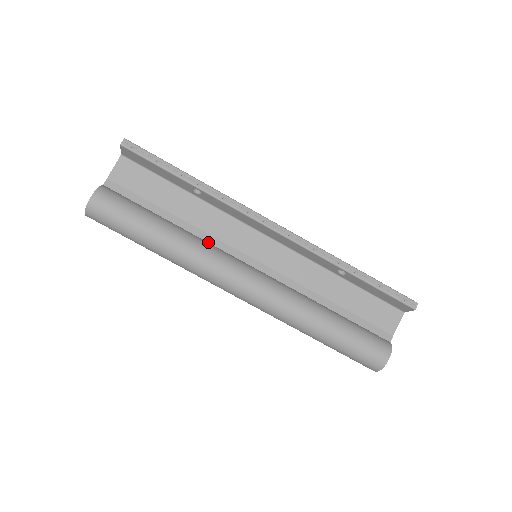
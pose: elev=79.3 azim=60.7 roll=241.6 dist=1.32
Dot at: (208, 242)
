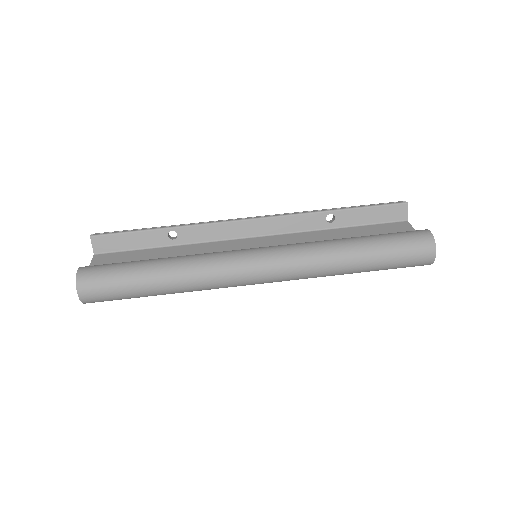
Dot at: occluded
